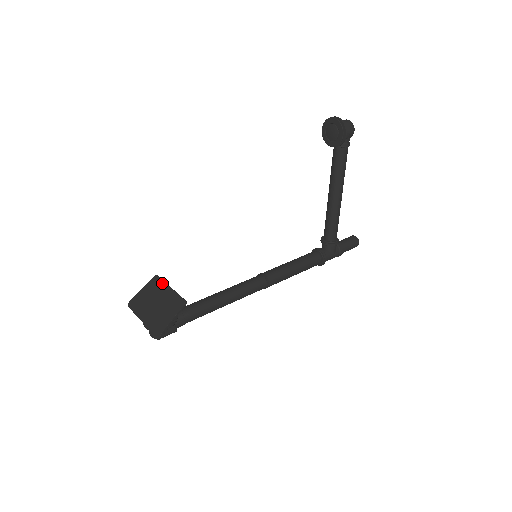
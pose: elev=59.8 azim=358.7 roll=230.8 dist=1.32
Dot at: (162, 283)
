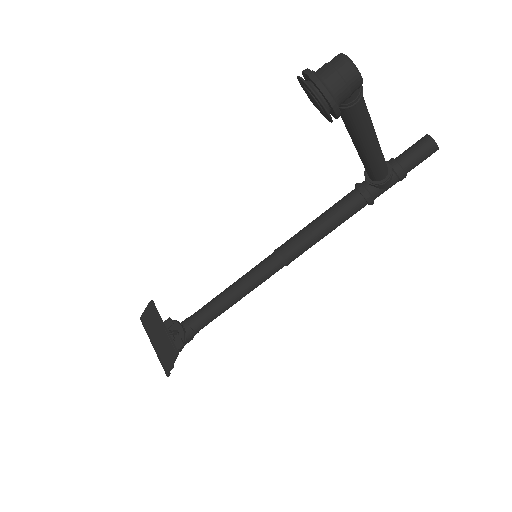
Dot at: (156, 316)
